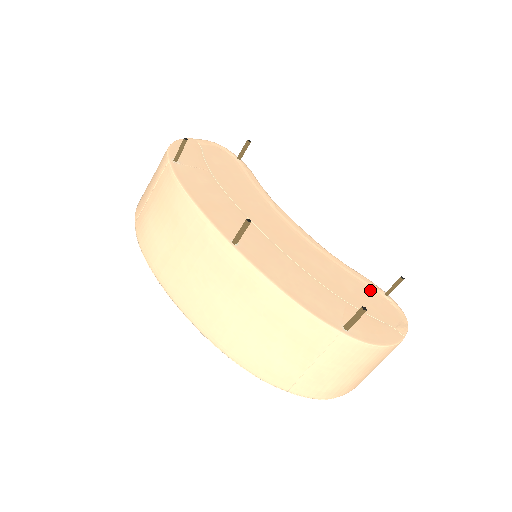
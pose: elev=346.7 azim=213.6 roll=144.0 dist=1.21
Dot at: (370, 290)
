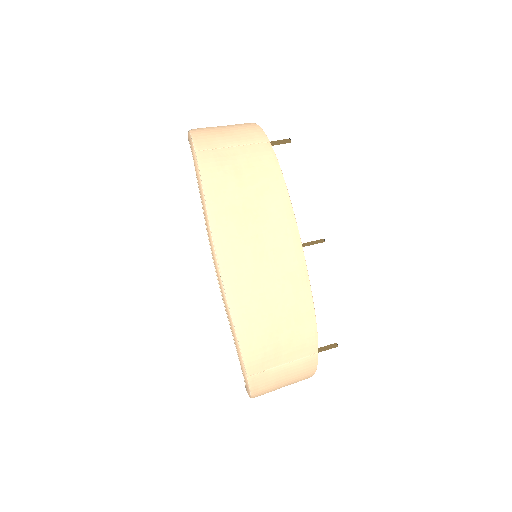
Dot at: occluded
